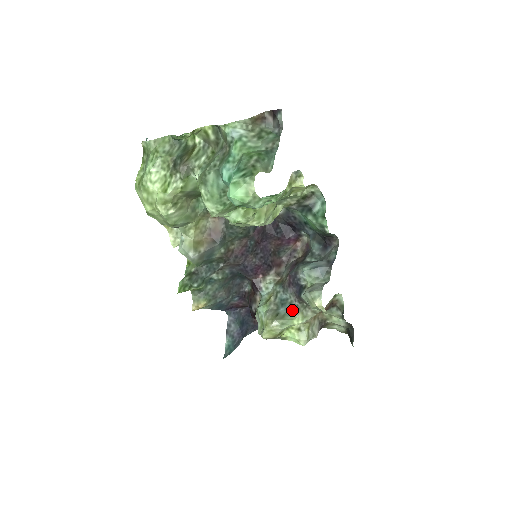
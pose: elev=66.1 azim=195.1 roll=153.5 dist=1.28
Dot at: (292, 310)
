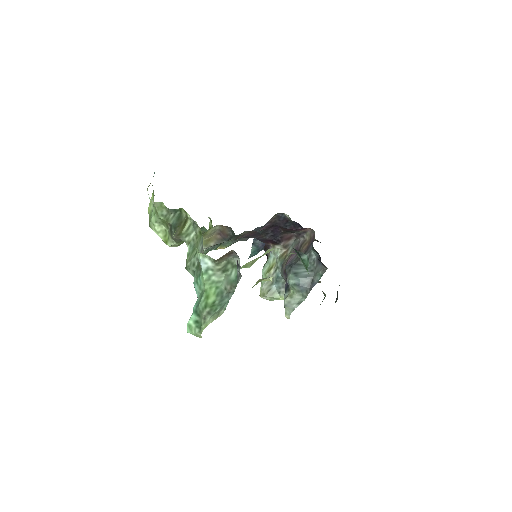
Dot at: (282, 290)
